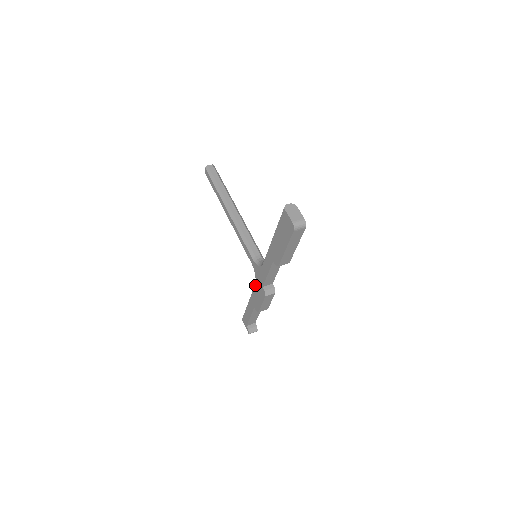
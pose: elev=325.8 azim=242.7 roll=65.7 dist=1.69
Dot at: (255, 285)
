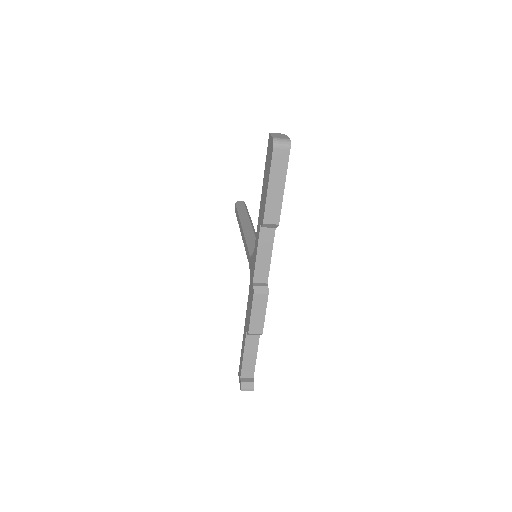
Dot at: (249, 292)
